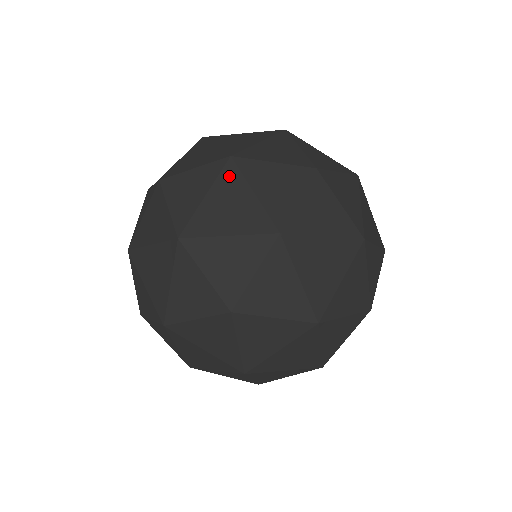
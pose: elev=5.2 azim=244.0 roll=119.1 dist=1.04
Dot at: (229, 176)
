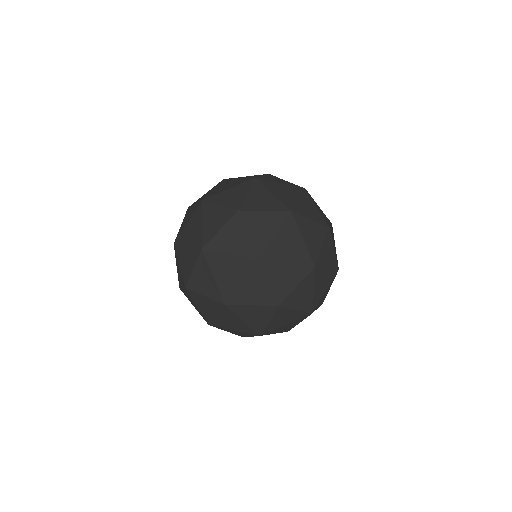
Dot at: (224, 182)
